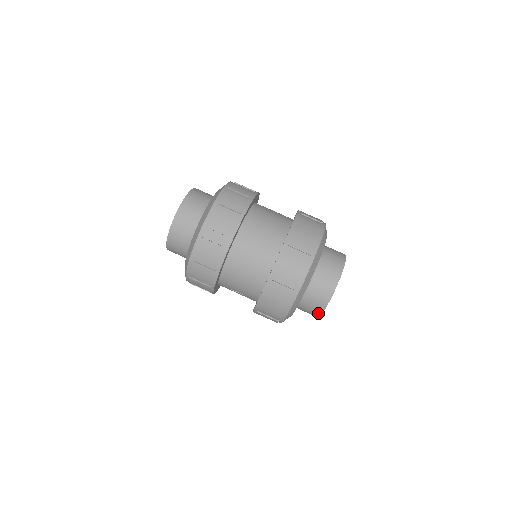
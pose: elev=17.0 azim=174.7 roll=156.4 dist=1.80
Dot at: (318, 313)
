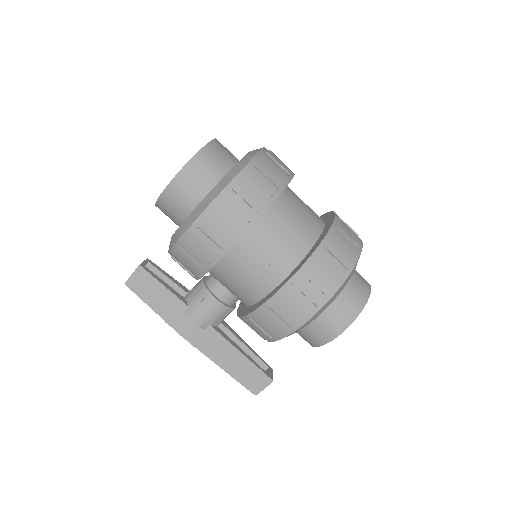
Dot at: (350, 319)
